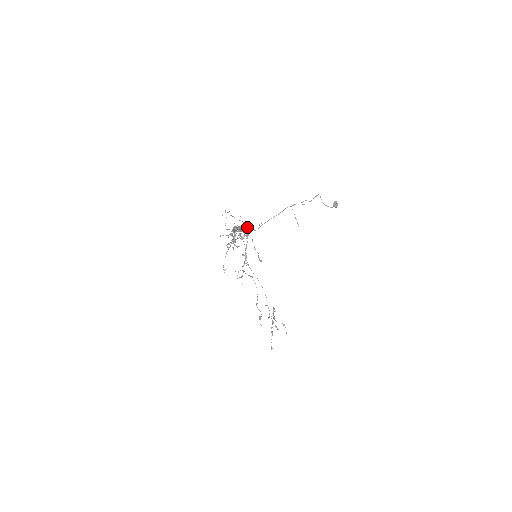
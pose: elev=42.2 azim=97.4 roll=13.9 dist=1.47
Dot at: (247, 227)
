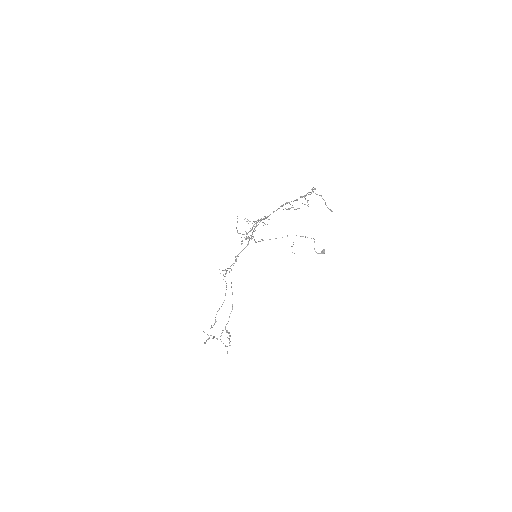
Dot at: occluded
